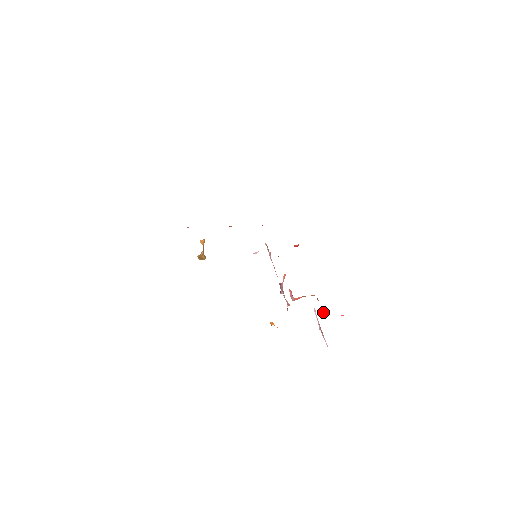
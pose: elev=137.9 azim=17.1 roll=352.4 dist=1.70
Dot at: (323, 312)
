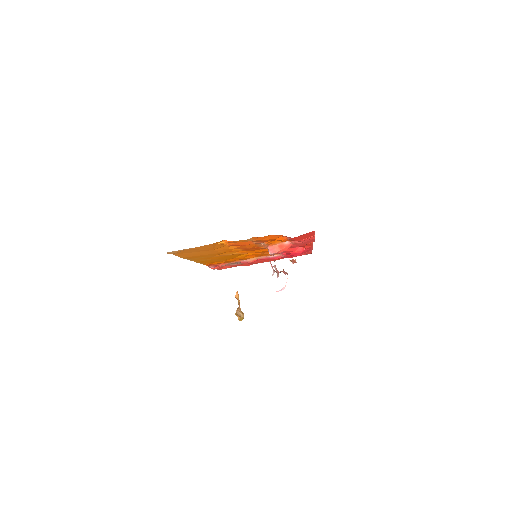
Dot at: (288, 239)
